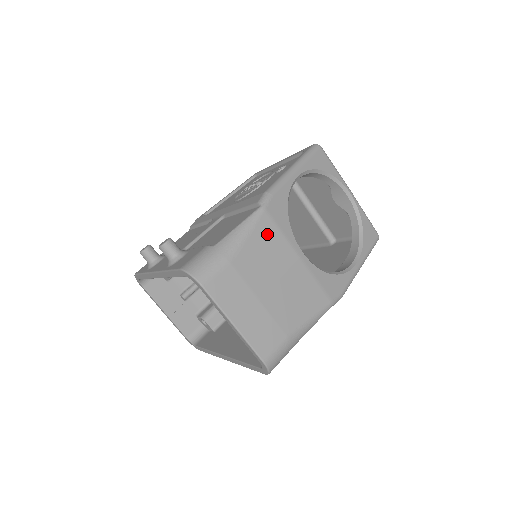
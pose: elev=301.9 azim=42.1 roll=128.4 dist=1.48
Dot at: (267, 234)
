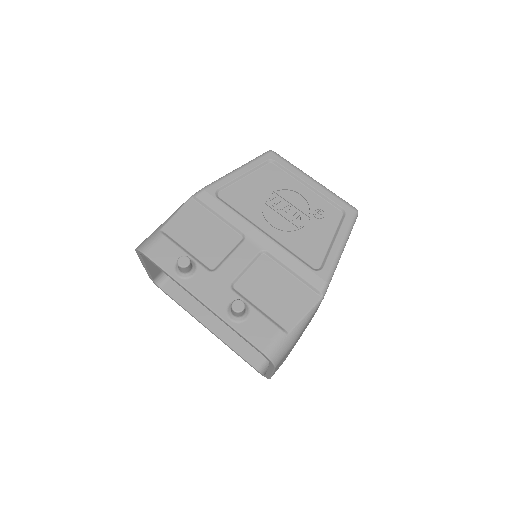
Dot at: occluded
